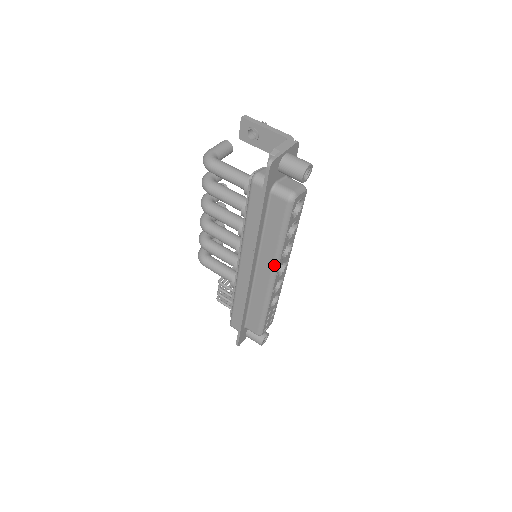
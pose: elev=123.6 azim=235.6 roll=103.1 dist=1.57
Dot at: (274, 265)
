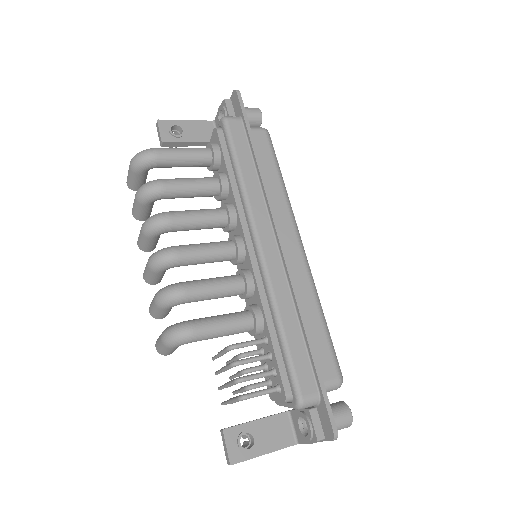
Dot at: (292, 219)
